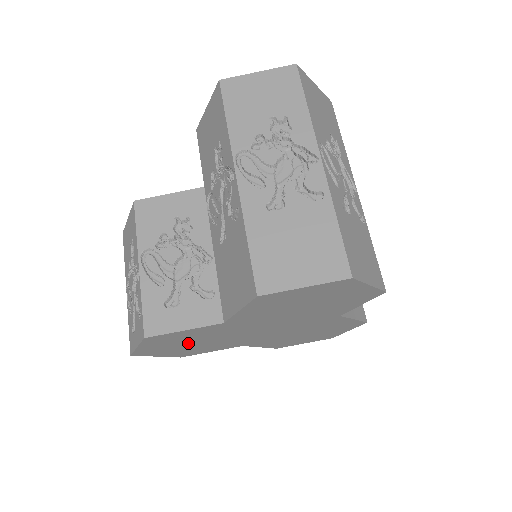
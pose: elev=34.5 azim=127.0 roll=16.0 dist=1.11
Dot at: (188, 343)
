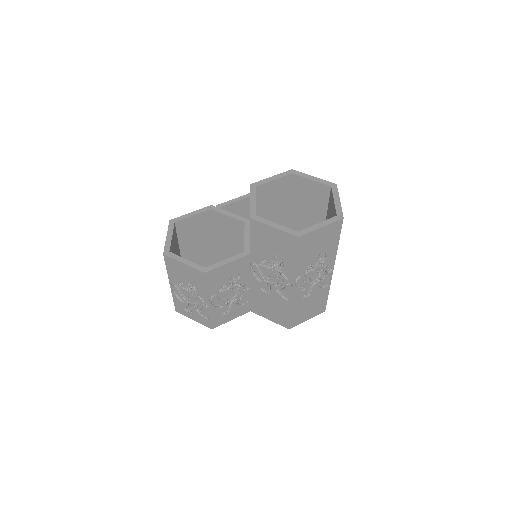
Dot at: occluded
